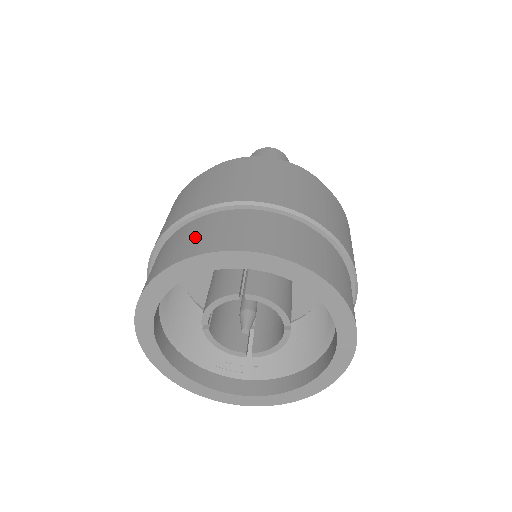
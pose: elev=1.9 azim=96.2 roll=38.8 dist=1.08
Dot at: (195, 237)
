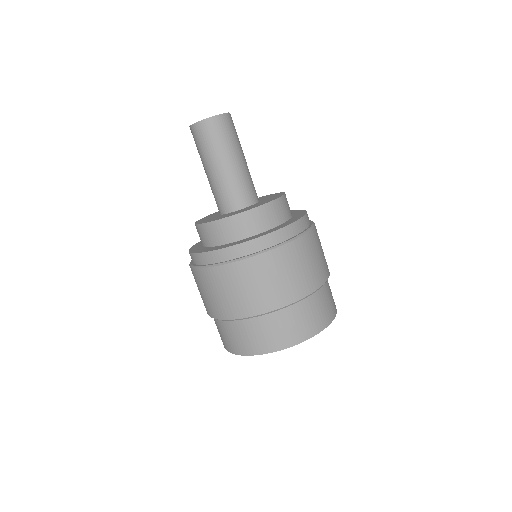
Dot at: (281, 332)
